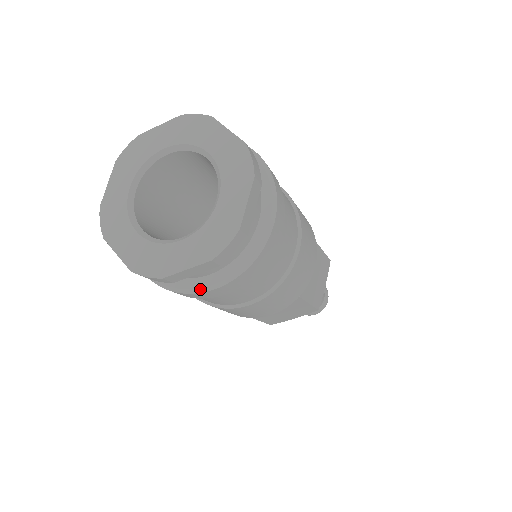
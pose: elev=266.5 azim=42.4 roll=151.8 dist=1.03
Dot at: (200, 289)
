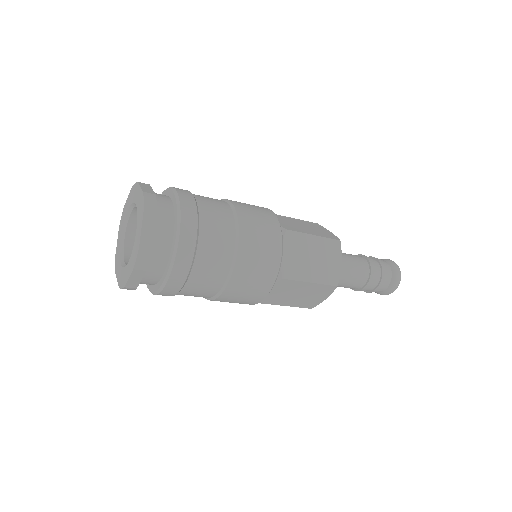
Dot at: (175, 243)
